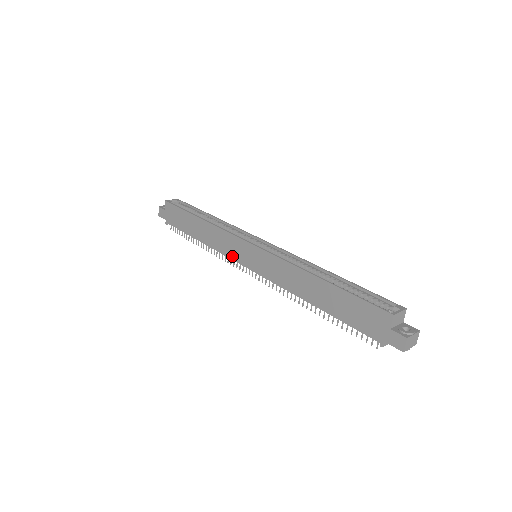
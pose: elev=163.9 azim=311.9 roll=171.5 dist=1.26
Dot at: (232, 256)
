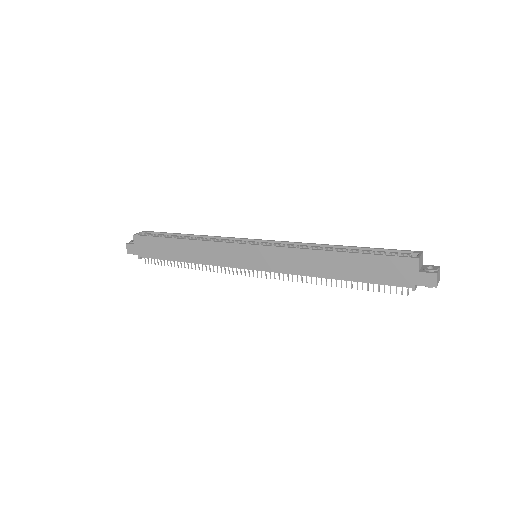
Dot at: (231, 264)
